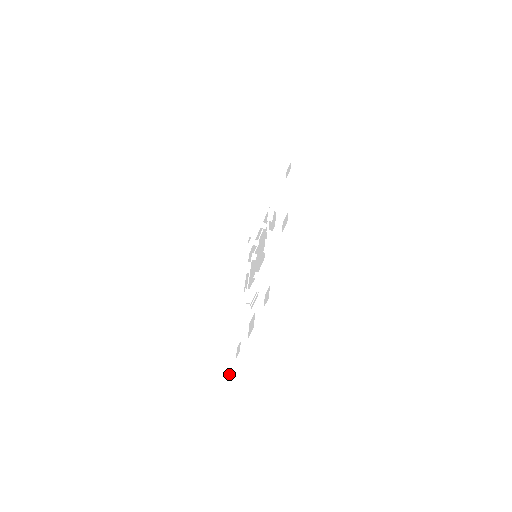
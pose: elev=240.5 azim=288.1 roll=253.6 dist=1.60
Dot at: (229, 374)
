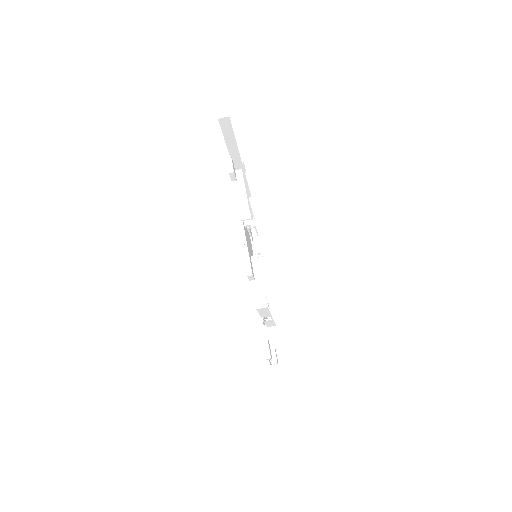
Dot at: (284, 370)
